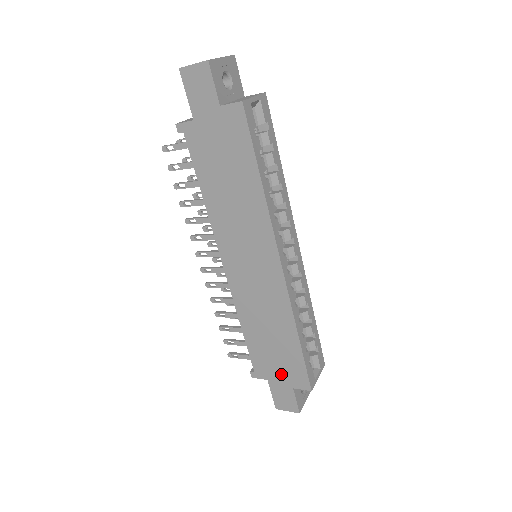
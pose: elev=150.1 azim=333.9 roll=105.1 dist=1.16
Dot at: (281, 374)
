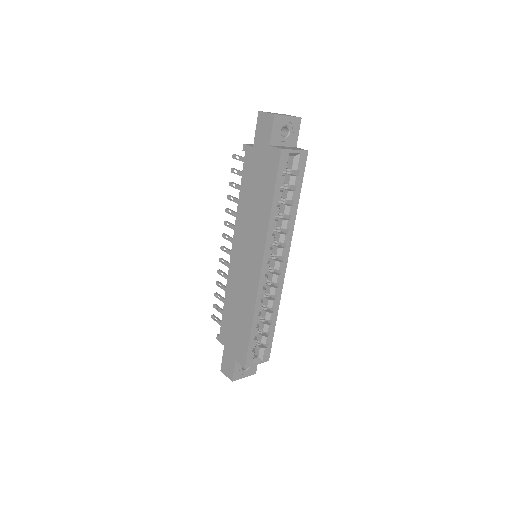
Dot at: (233, 346)
